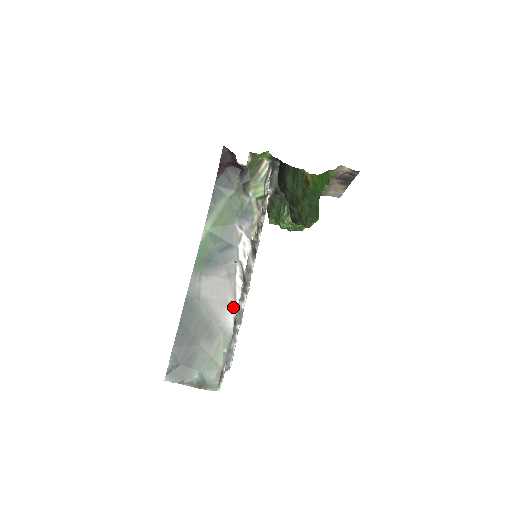
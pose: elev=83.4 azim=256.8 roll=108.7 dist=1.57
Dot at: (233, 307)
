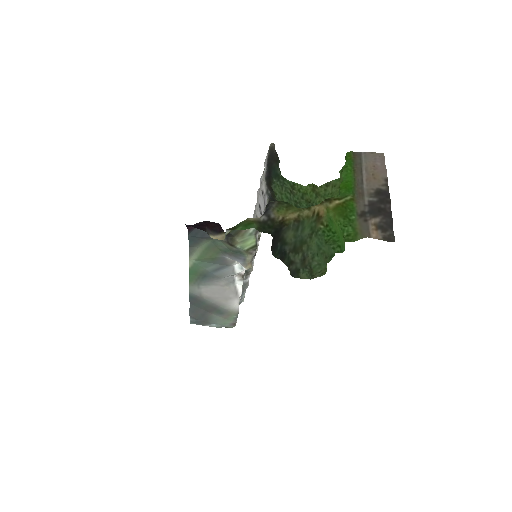
Dot at: (236, 299)
